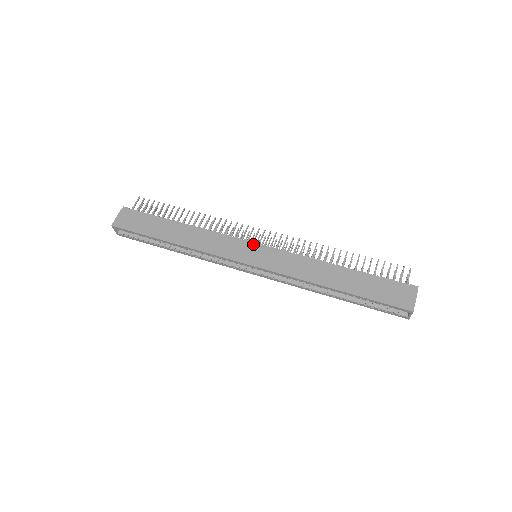
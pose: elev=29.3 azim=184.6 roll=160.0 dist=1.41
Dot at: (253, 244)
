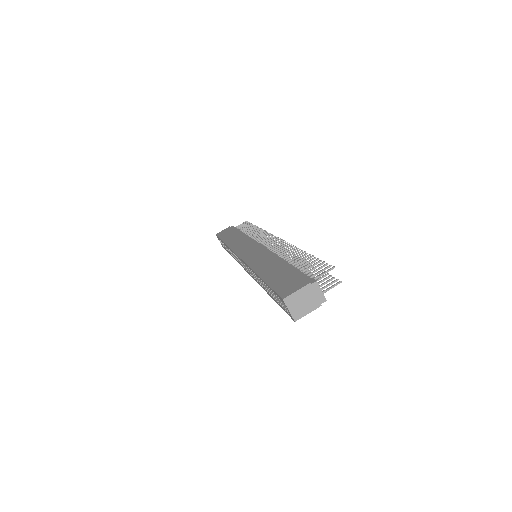
Dot at: (257, 244)
